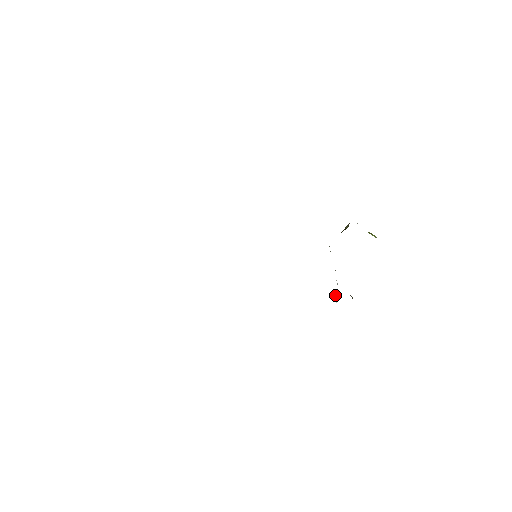
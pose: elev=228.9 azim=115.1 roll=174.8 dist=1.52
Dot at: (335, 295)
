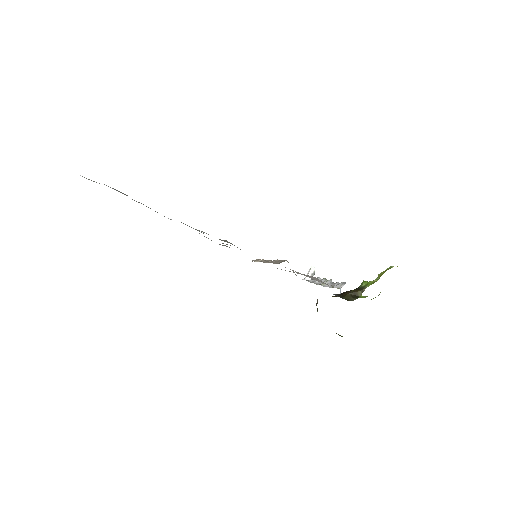
Dot at: (310, 271)
